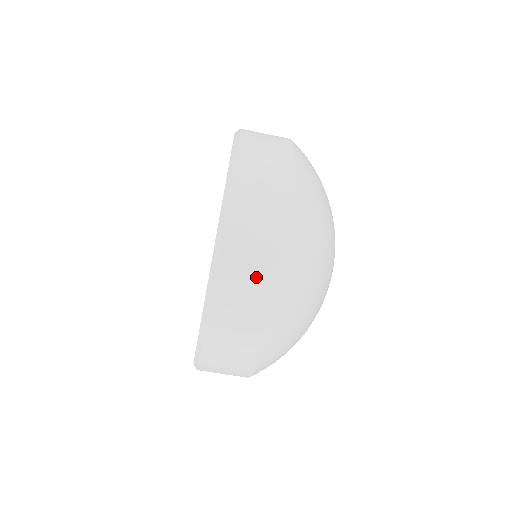
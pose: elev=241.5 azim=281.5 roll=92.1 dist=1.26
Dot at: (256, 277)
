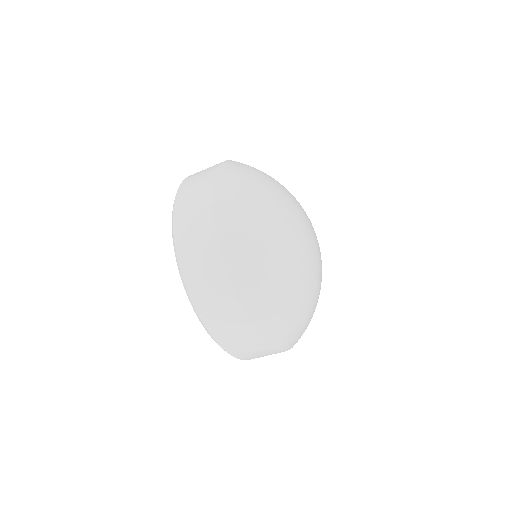
Dot at: (220, 300)
